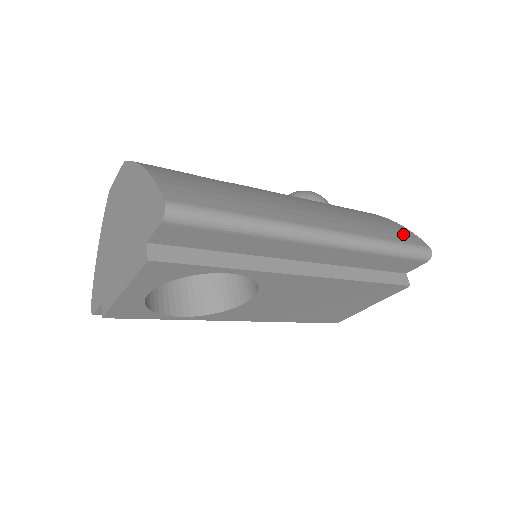
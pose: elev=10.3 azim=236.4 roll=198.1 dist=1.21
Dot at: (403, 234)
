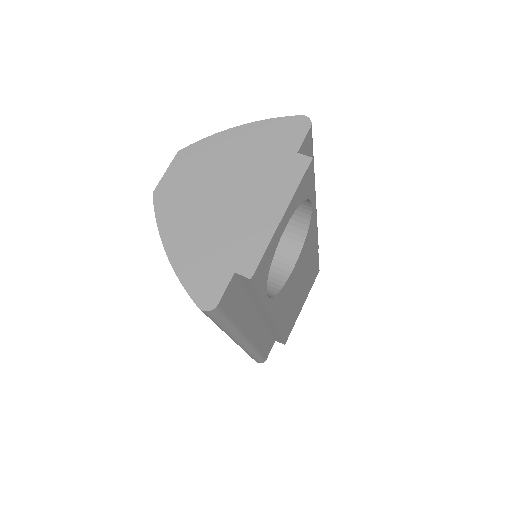
Dot at: occluded
